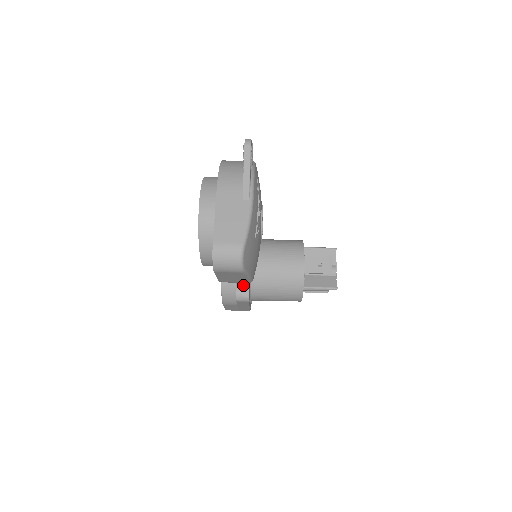
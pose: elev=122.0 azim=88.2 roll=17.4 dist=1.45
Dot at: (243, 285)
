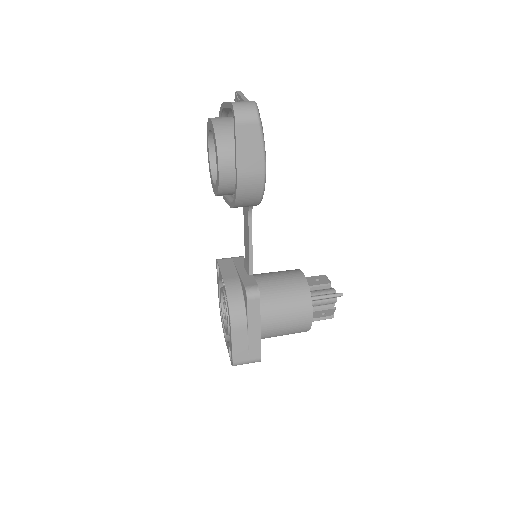
Dot at: (250, 283)
